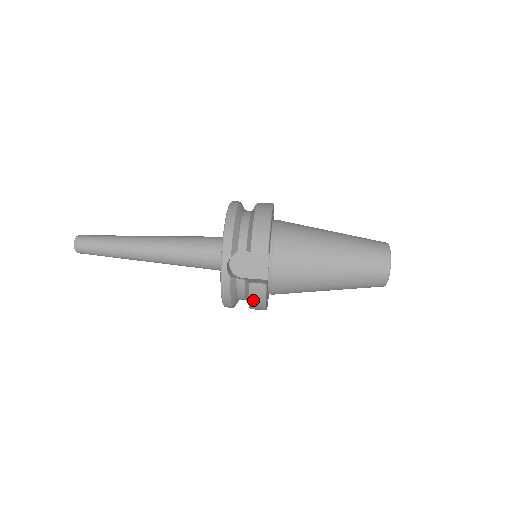
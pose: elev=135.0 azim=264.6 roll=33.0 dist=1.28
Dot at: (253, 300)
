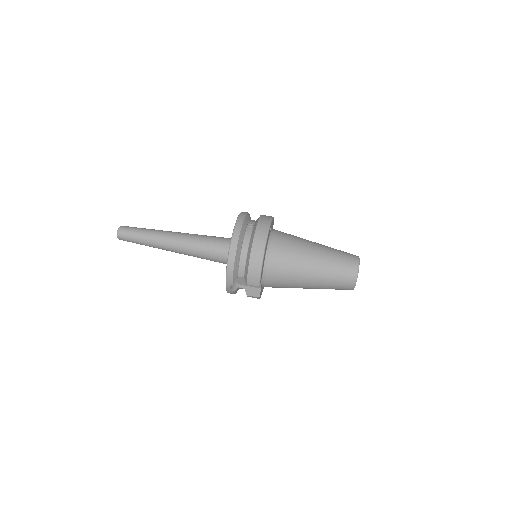
Dot at: occluded
